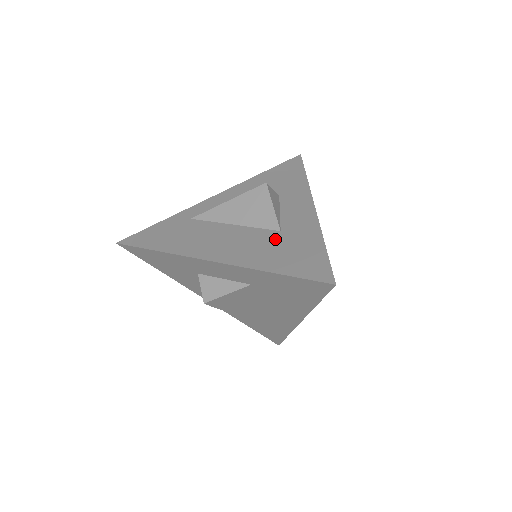
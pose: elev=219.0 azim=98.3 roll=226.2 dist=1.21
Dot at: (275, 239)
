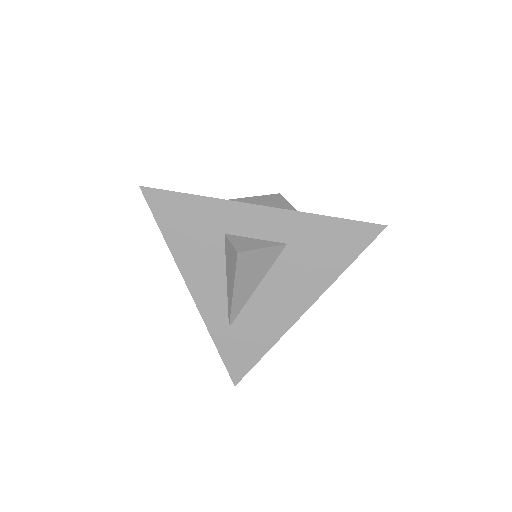
Dot at: occluded
